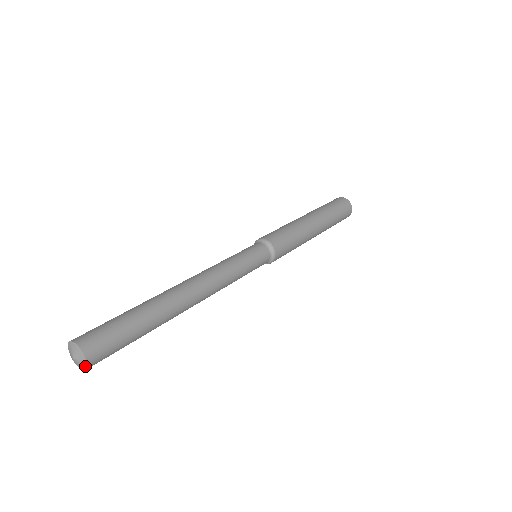
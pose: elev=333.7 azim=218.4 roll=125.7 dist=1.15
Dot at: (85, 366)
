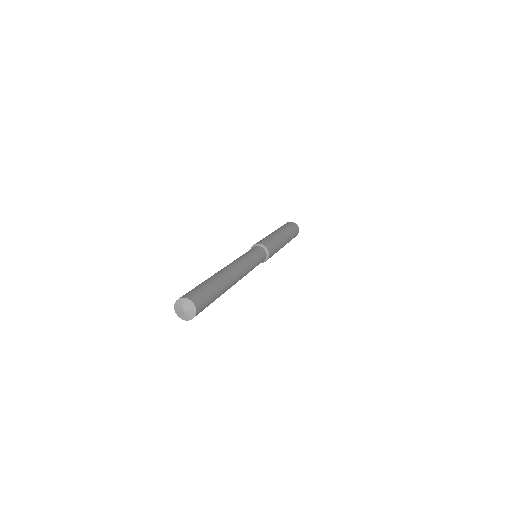
Dot at: (191, 318)
